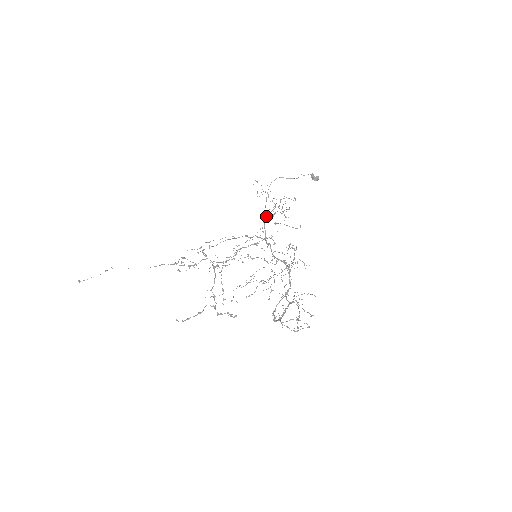
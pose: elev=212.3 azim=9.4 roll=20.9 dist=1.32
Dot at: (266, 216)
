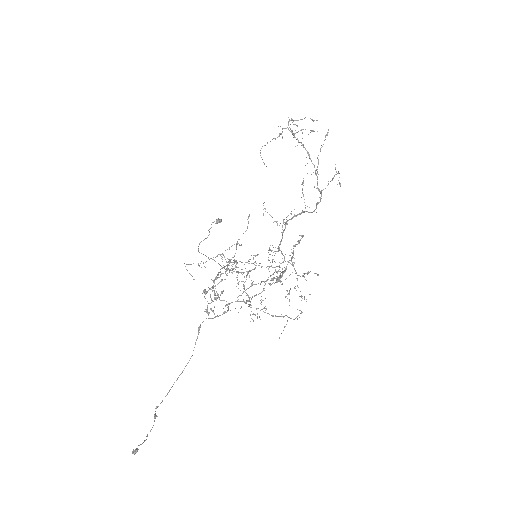
Dot at: (227, 267)
